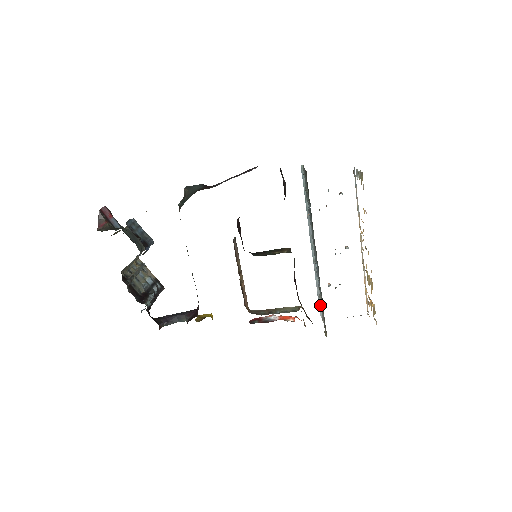
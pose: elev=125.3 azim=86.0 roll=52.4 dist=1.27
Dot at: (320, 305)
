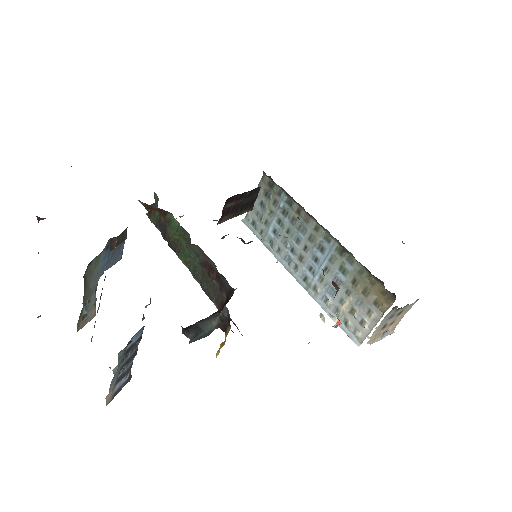
Dot at: (346, 330)
